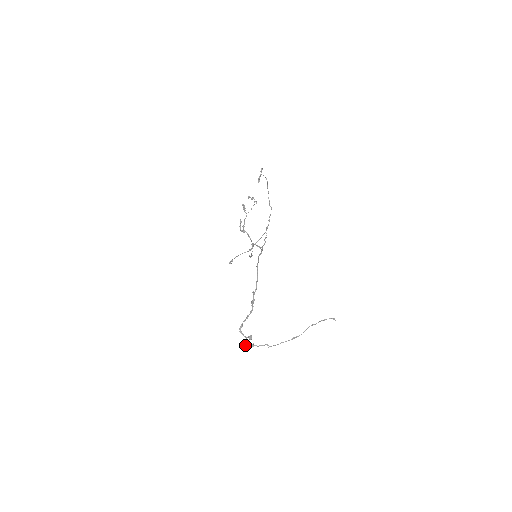
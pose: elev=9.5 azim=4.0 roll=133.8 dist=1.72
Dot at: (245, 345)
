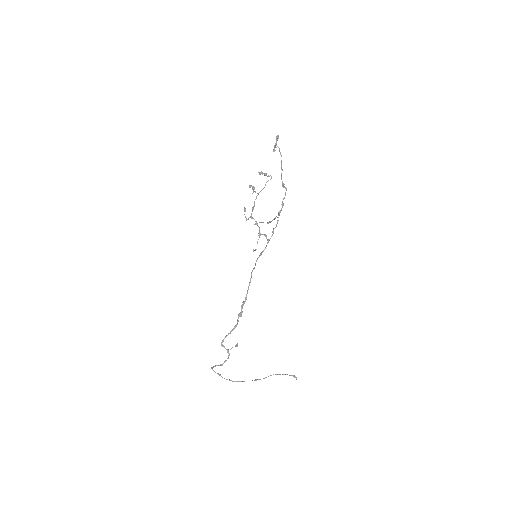
Dot at: (220, 364)
